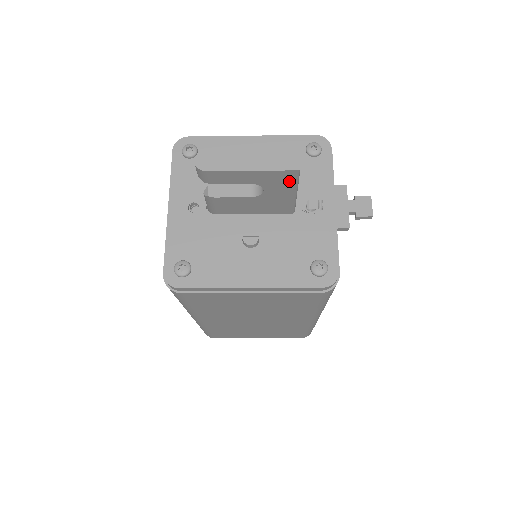
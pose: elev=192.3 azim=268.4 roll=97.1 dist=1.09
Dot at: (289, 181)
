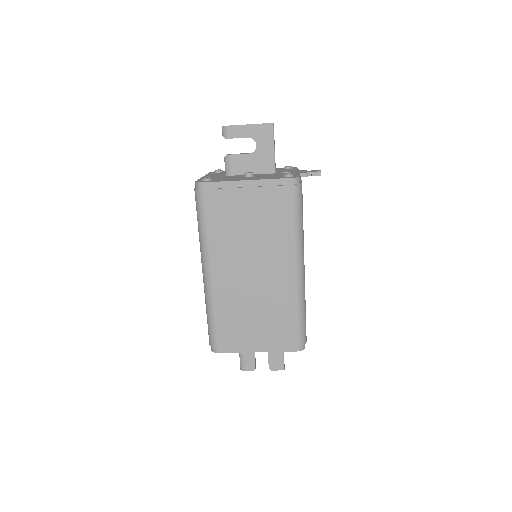
Dot at: (269, 135)
